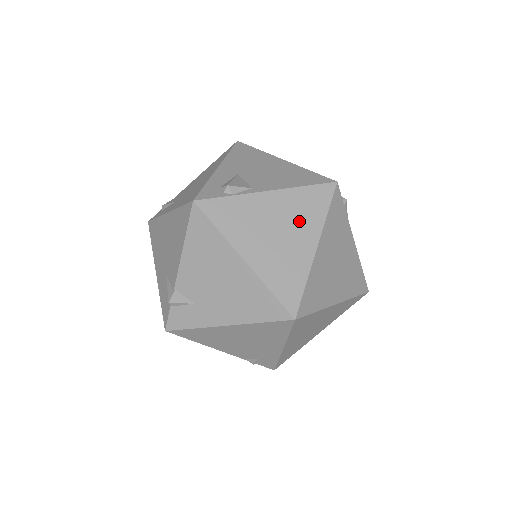
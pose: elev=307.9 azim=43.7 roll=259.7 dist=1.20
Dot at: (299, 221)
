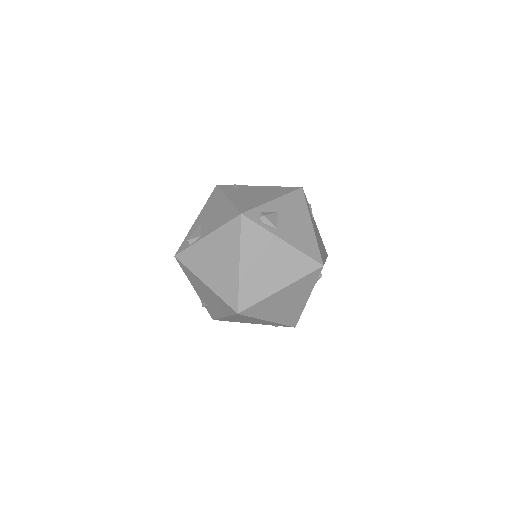
Dot at: (226, 250)
